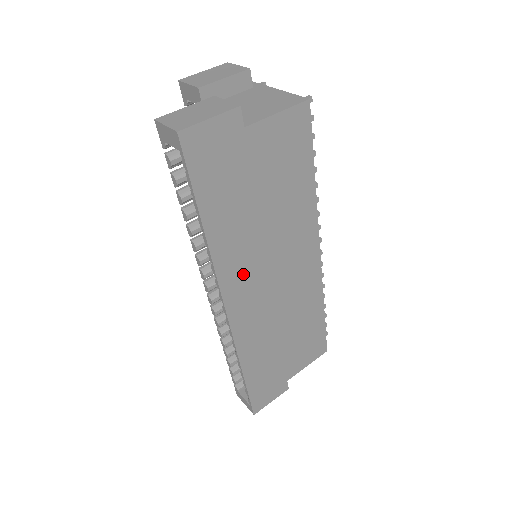
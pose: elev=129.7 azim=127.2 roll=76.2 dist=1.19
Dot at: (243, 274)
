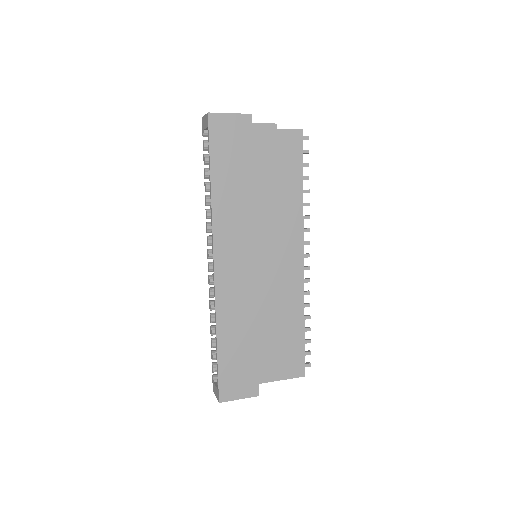
Dot at: (234, 238)
